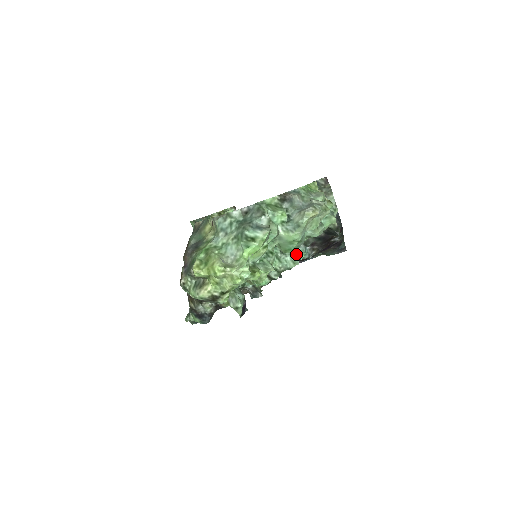
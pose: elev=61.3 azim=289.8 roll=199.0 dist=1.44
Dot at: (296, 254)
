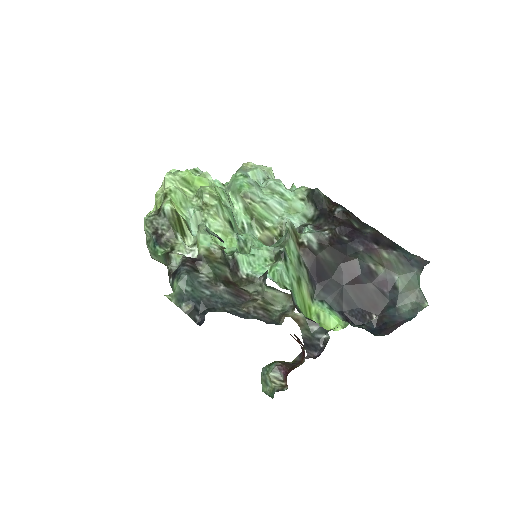
Dot at: (296, 231)
